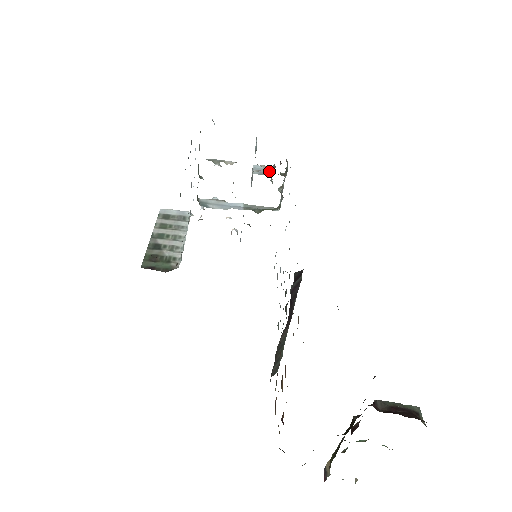
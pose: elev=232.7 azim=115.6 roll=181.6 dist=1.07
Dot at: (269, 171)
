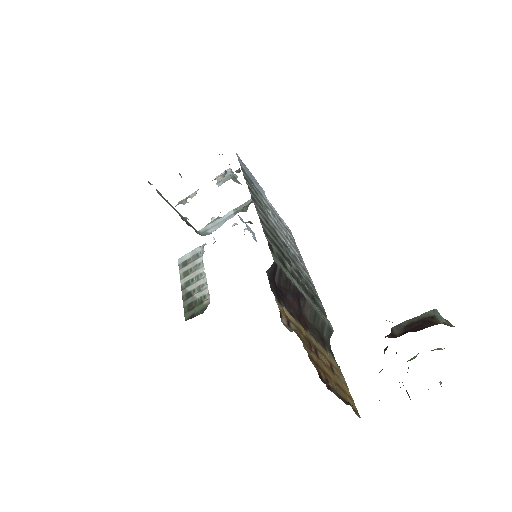
Dot at: (230, 173)
